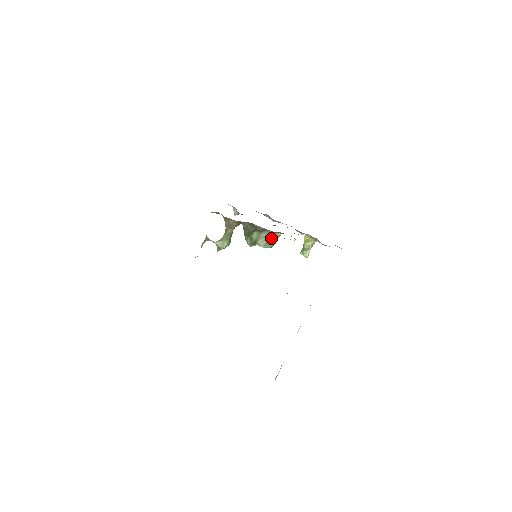
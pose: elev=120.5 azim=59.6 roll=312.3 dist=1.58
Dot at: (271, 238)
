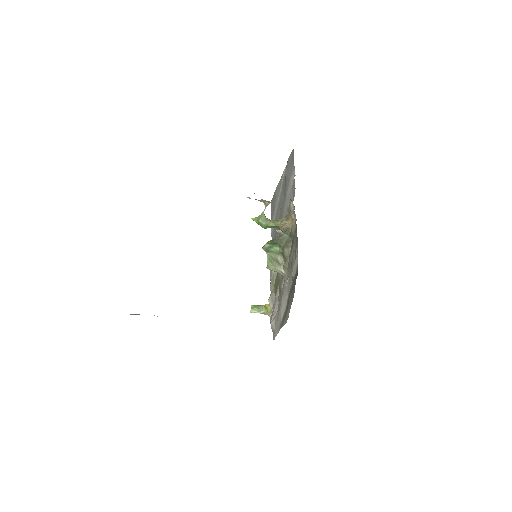
Dot at: (277, 265)
